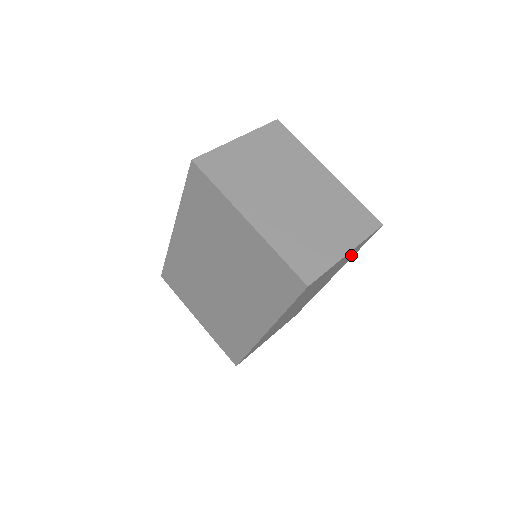
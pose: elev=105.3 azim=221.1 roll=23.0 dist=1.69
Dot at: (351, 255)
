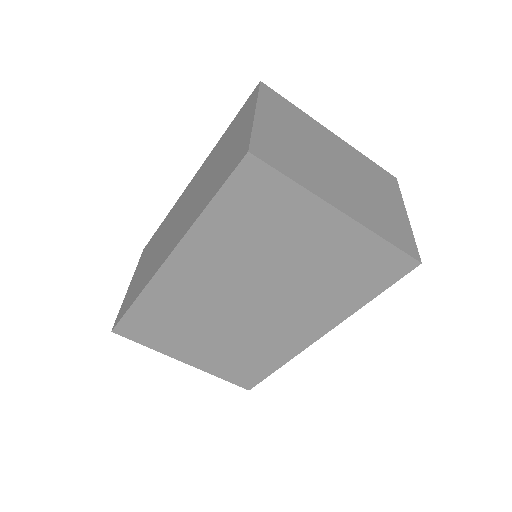
Dot at: occluded
